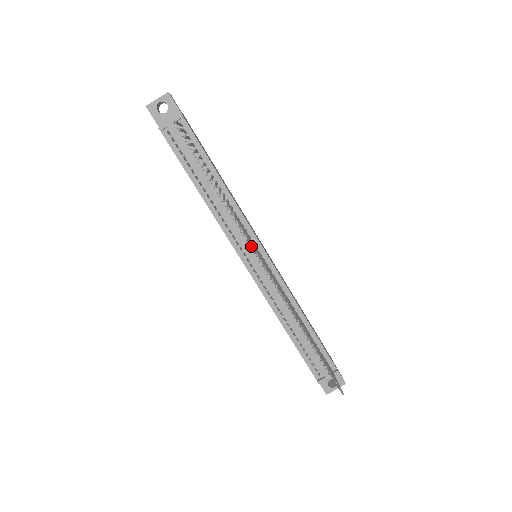
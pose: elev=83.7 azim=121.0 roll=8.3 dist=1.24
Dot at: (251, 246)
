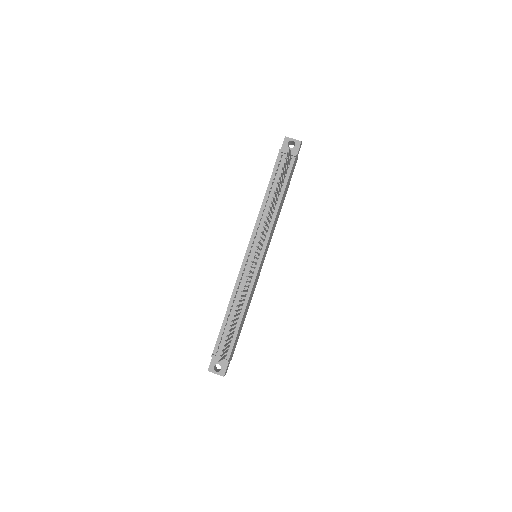
Dot at: (260, 236)
